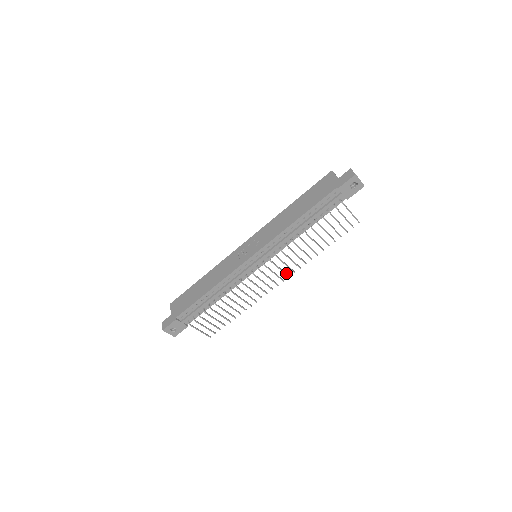
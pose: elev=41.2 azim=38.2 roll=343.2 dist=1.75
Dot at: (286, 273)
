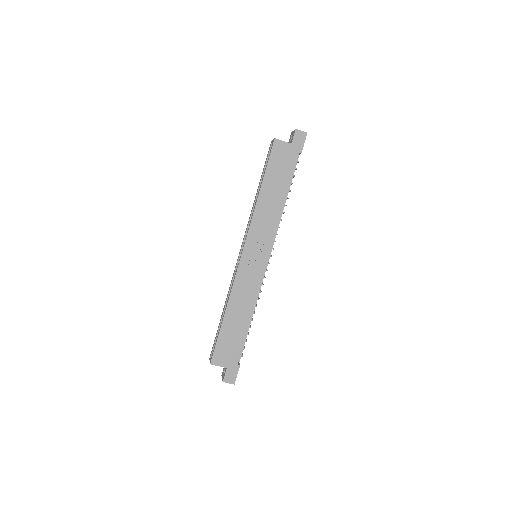
Dot at: occluded
